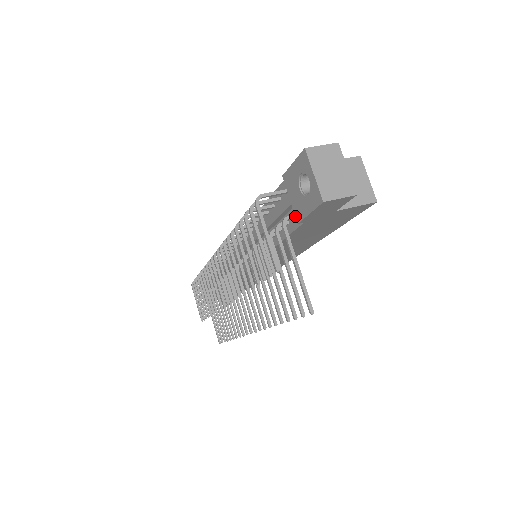
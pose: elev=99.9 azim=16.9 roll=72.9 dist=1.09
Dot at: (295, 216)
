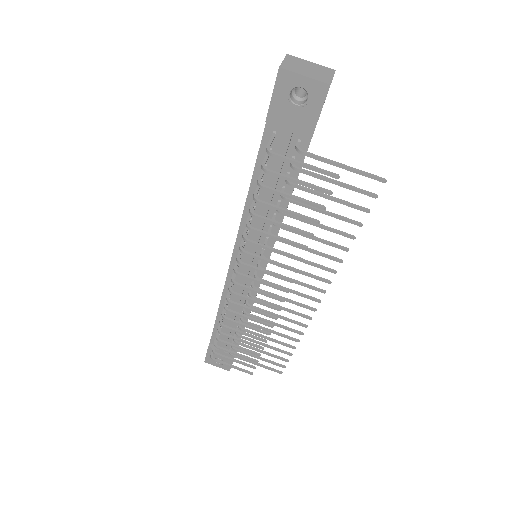
Dot at: (304, 135)
